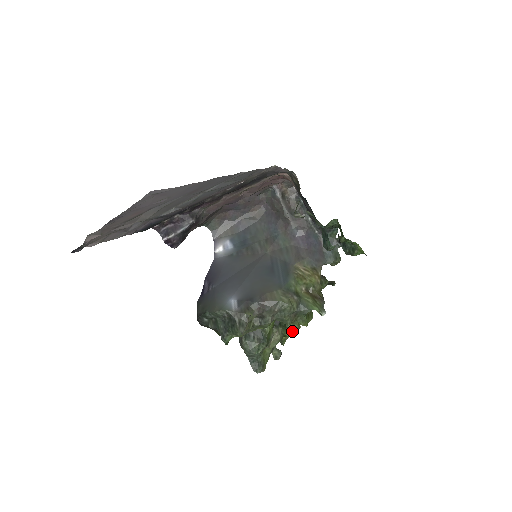
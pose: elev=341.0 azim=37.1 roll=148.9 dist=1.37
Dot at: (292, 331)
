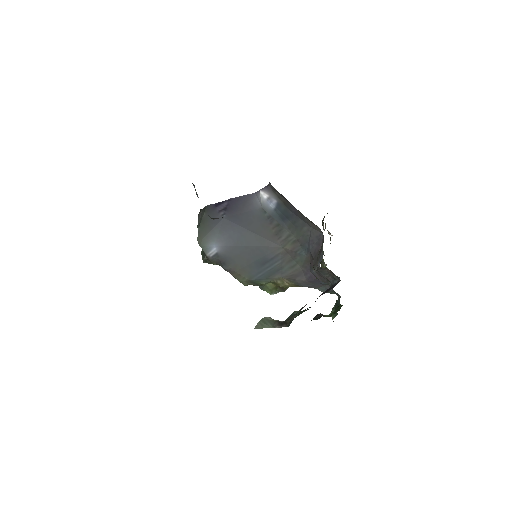
Dot at: occluded
